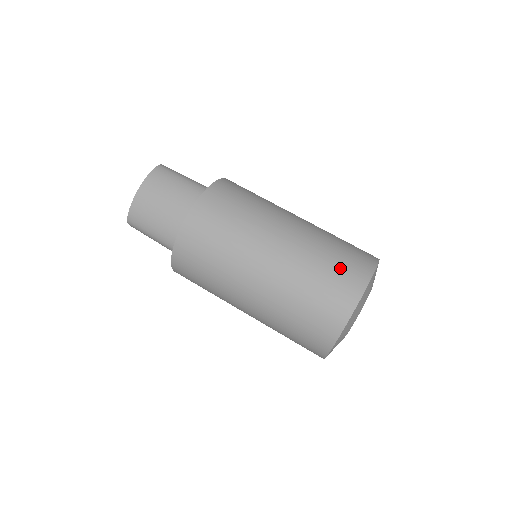
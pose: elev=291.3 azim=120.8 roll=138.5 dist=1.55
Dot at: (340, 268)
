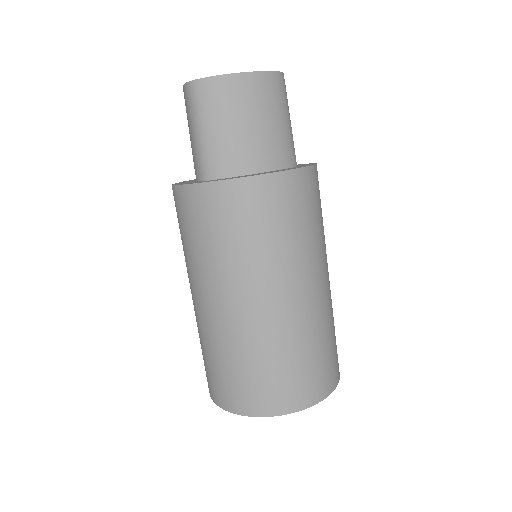
Dot at: (325, 363)
